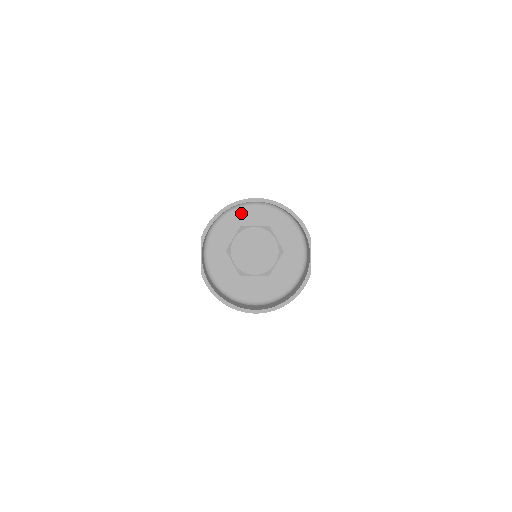
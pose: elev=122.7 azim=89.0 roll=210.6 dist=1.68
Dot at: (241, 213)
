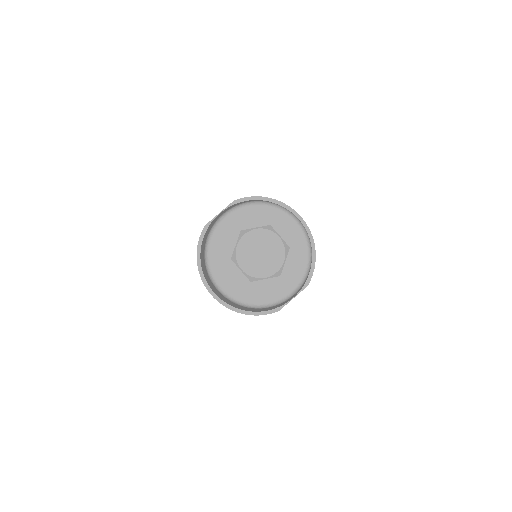
Dot at: (280, 216)
